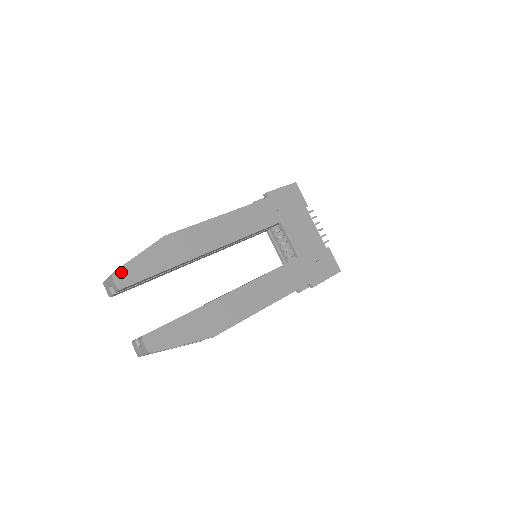
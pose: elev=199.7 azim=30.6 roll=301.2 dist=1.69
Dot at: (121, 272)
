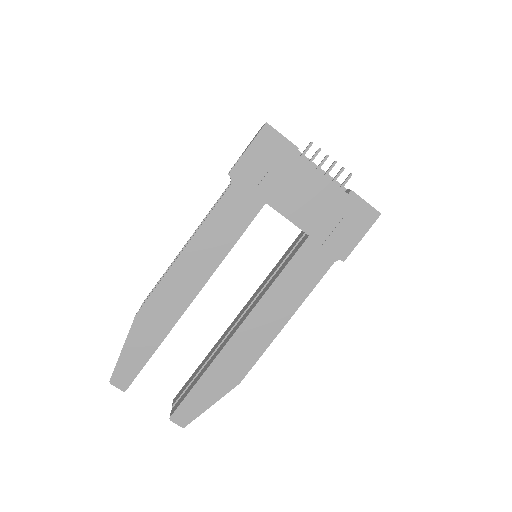
Dot at: (117, 375)
